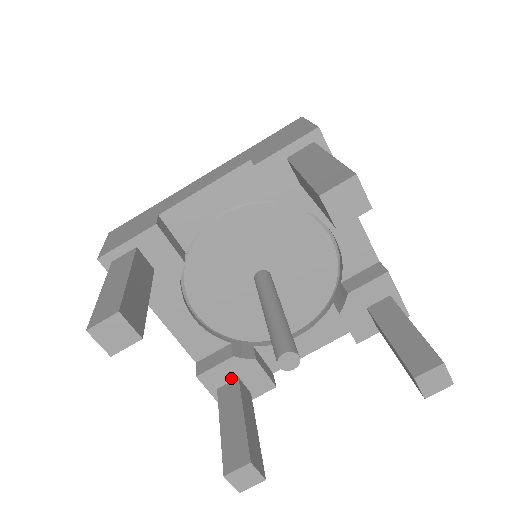
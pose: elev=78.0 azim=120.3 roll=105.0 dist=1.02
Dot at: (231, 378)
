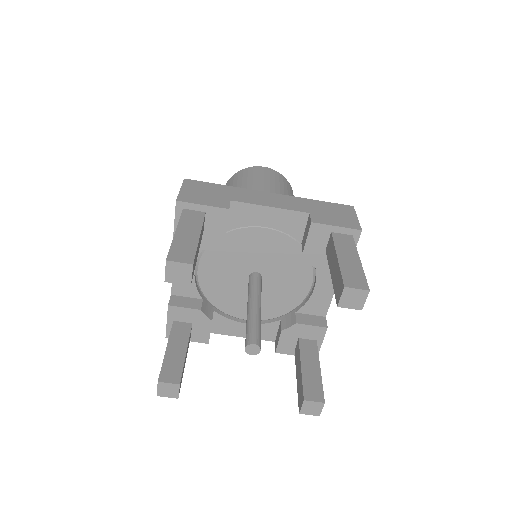
Dot at: (188, 321)
